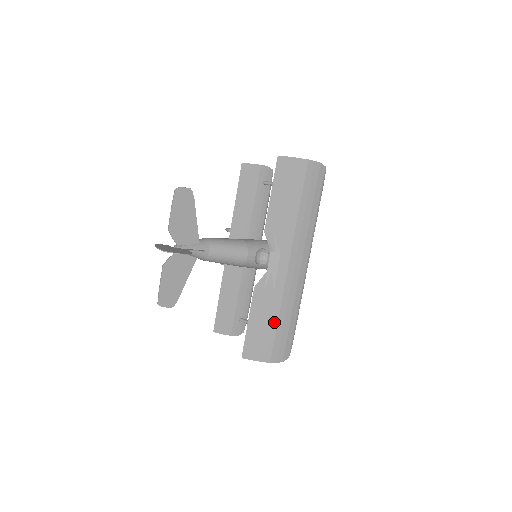
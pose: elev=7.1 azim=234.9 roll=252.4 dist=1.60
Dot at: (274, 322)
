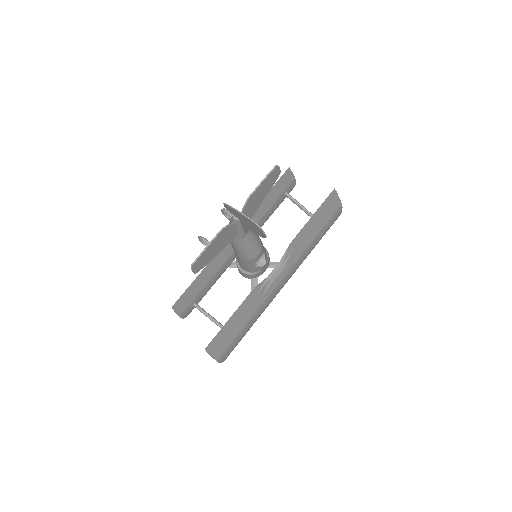
Dot at: (243, 325)
